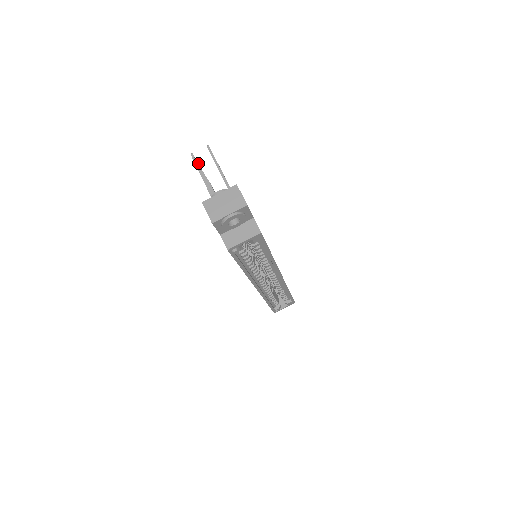
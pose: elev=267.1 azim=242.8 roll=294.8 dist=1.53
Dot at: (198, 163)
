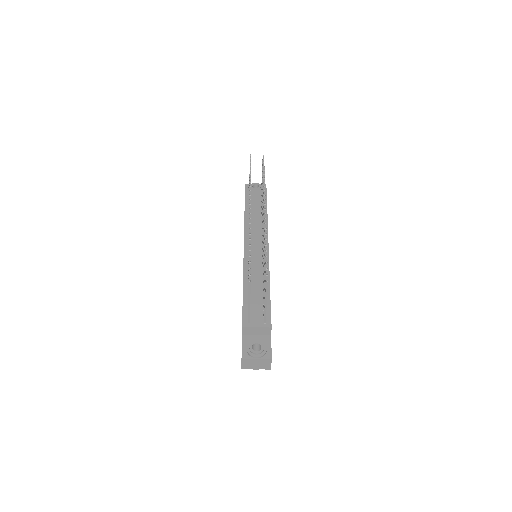
Dot at: occluded
